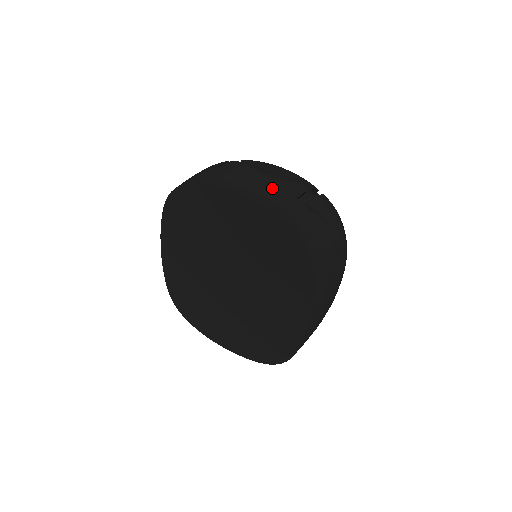
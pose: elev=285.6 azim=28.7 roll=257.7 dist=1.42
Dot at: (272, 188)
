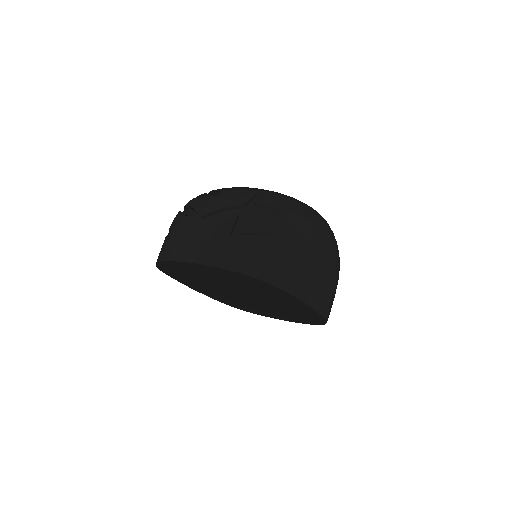
Dot at: (207, 238)
